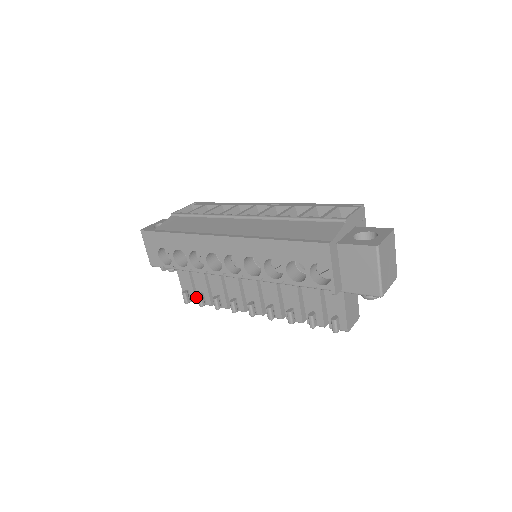
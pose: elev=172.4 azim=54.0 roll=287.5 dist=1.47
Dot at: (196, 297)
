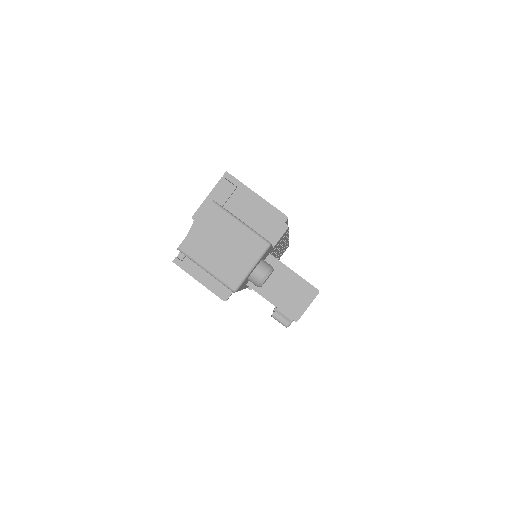
Dot at: occluded
